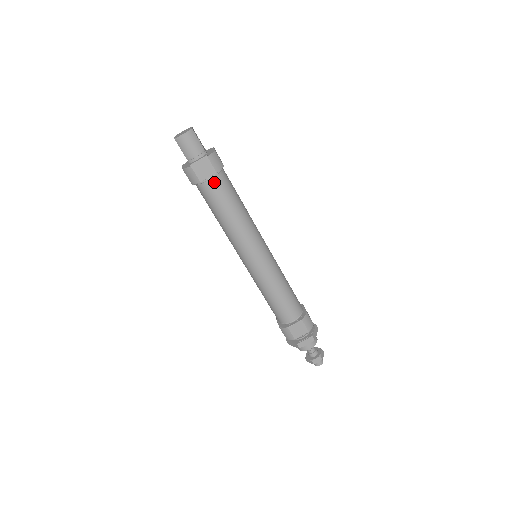
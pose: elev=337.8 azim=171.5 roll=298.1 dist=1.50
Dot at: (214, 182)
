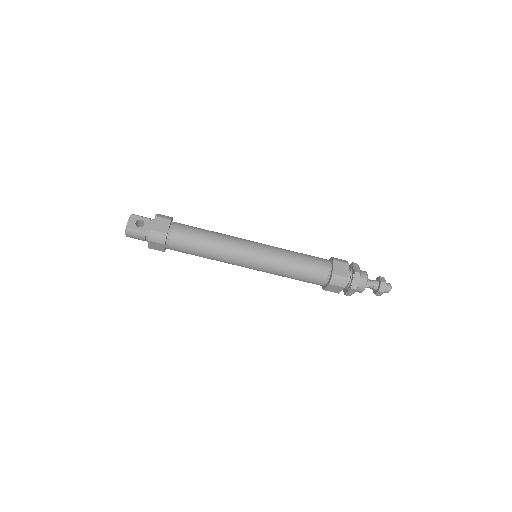
Dot at: (171, 247)
